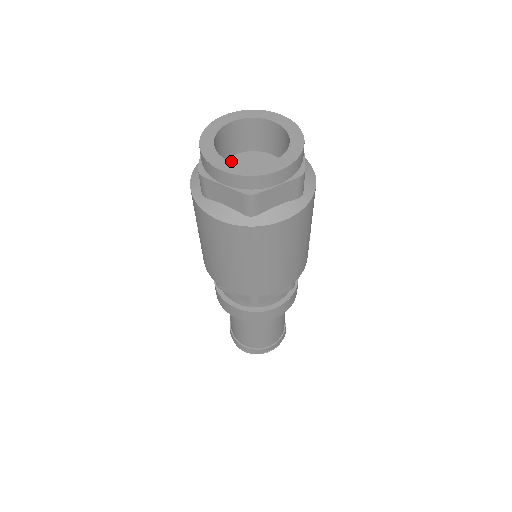
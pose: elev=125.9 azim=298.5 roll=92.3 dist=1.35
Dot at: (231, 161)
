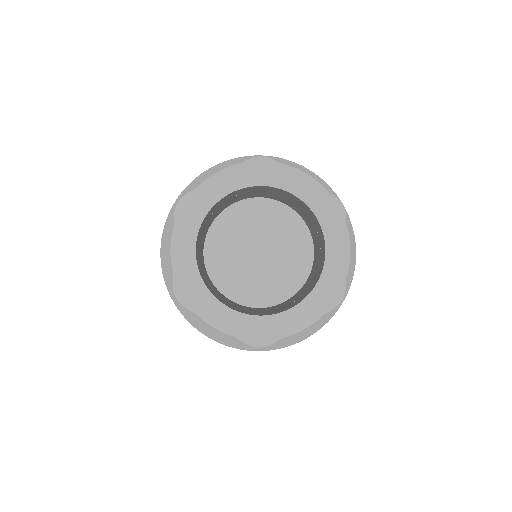
Dot at: (223, 222)
